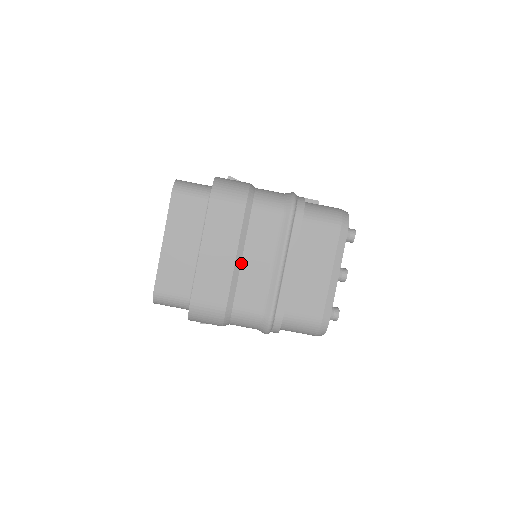
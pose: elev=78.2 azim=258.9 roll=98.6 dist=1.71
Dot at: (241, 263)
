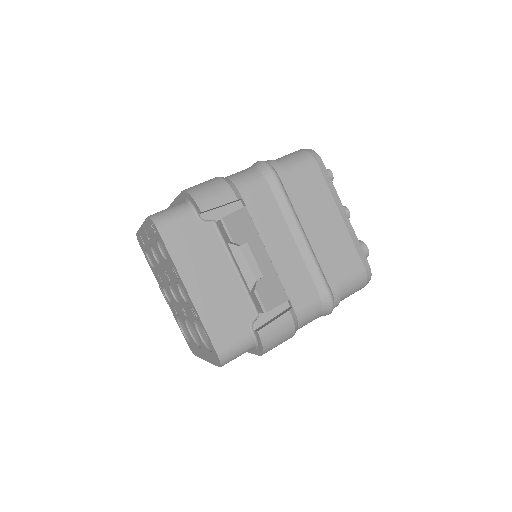
Dot at: occluded
